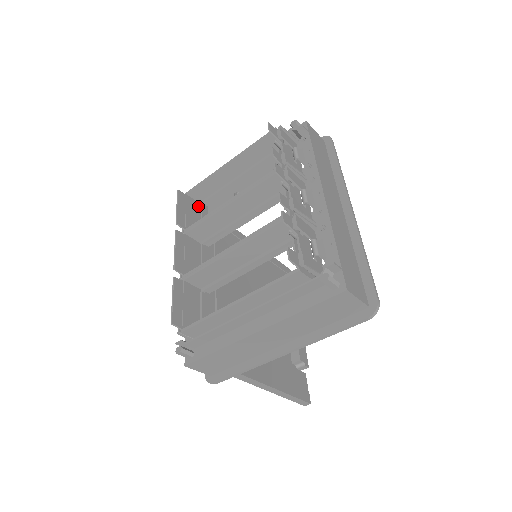
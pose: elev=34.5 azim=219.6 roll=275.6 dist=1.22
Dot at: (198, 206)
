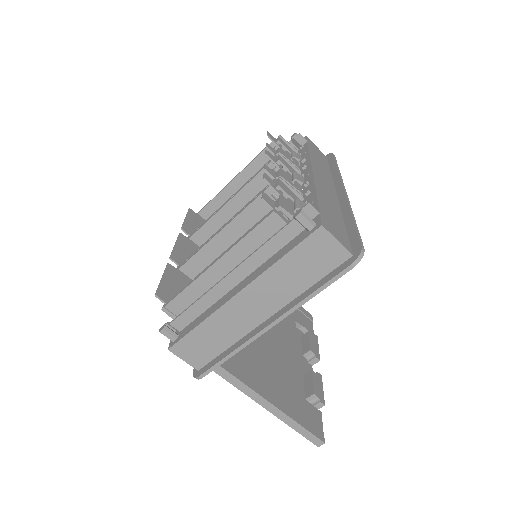
Dot at: occluded
